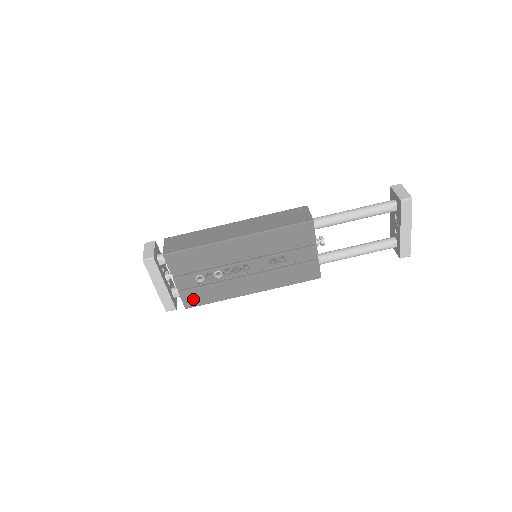
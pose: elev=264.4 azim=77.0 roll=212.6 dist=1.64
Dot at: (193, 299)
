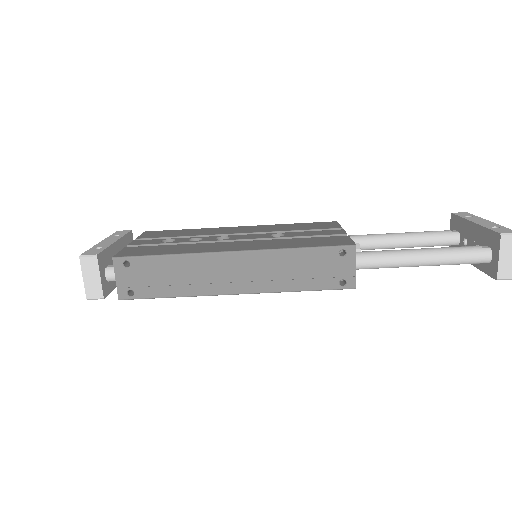
Dot at: occluded
